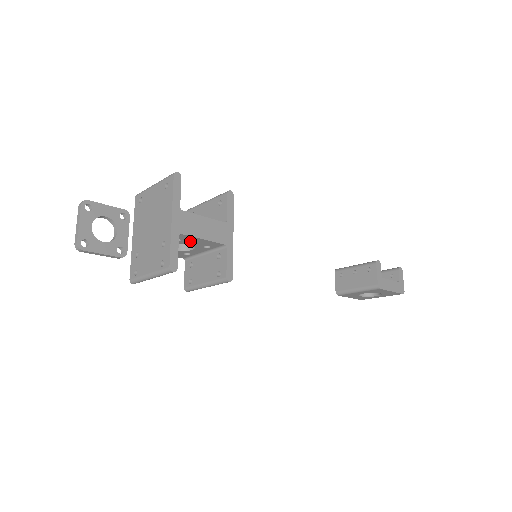
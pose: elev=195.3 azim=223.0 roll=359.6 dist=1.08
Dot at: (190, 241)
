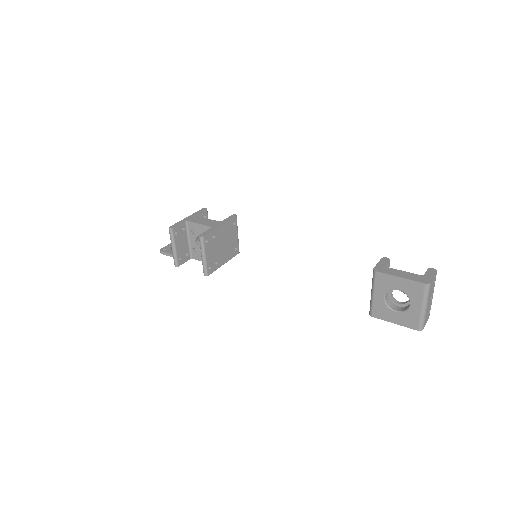
Dot at: (197, 231)
